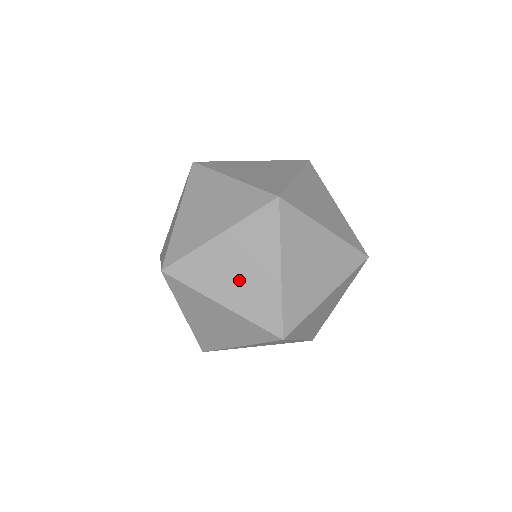
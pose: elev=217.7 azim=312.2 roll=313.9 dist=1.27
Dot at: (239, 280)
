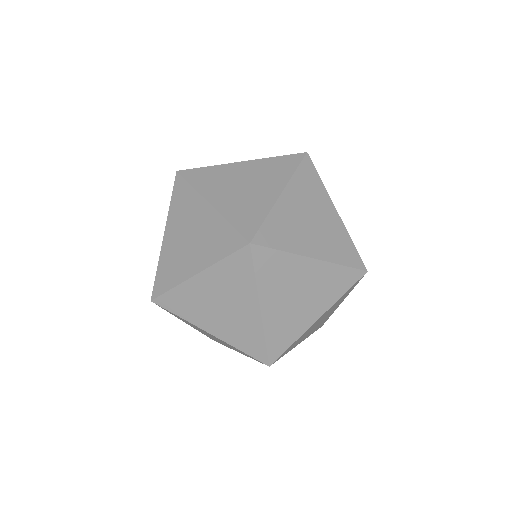
Dot at: (222, 315)
